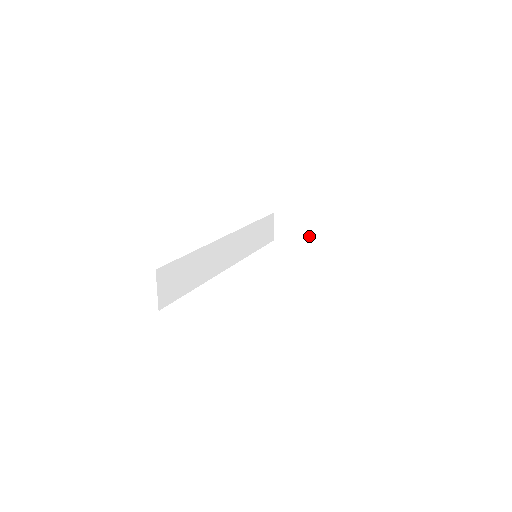
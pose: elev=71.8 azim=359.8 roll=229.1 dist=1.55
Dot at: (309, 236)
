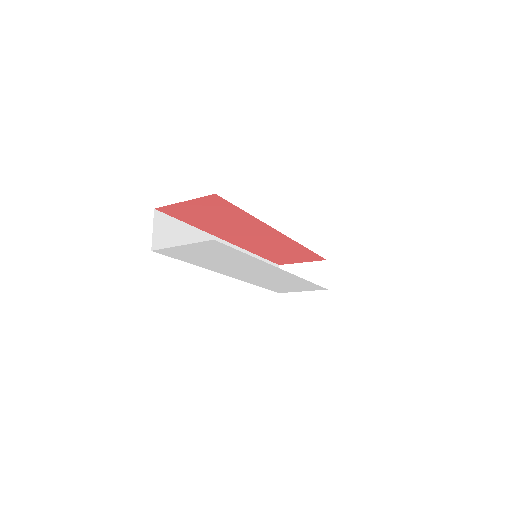
Dot at: (314, 281)
